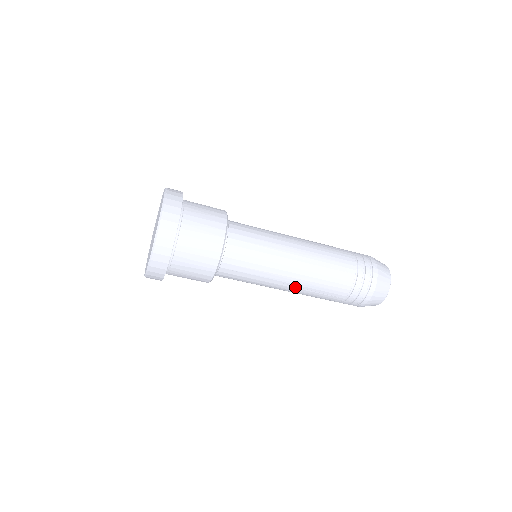
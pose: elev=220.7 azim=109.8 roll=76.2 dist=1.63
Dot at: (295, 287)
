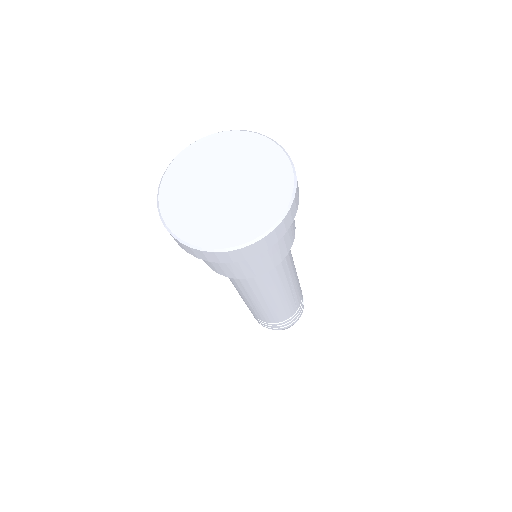
Dot at: (291, 289)
